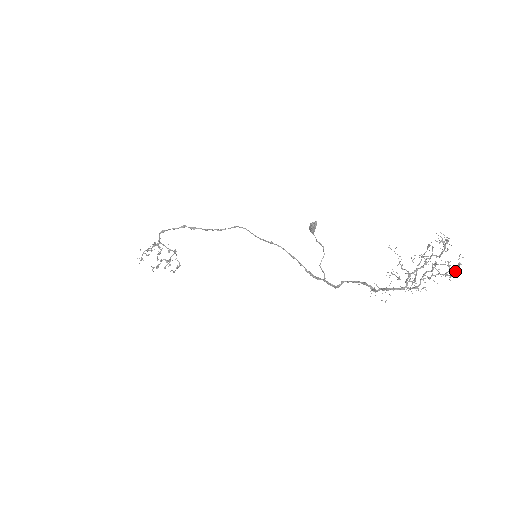
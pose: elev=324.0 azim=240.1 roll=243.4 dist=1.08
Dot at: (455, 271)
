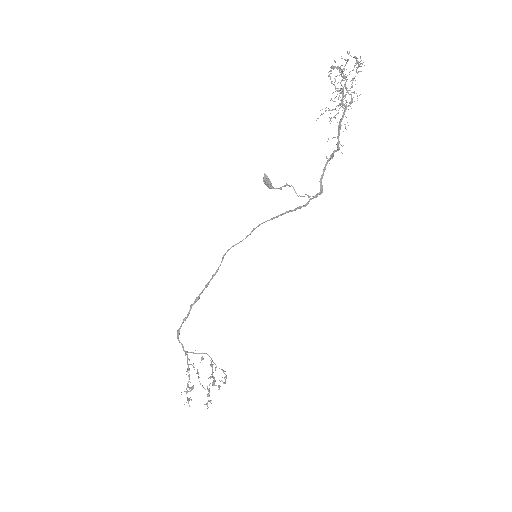
Dot at: (358, 64)
